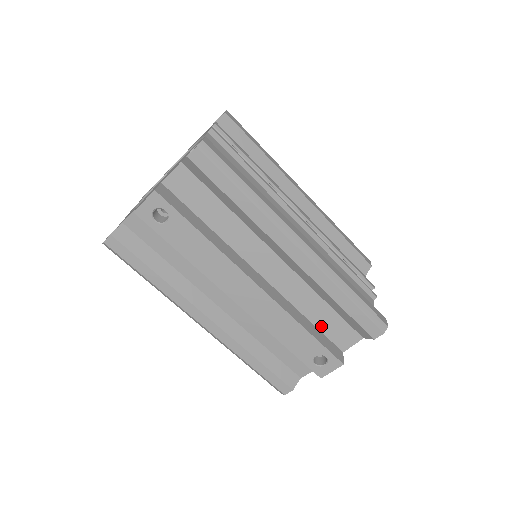
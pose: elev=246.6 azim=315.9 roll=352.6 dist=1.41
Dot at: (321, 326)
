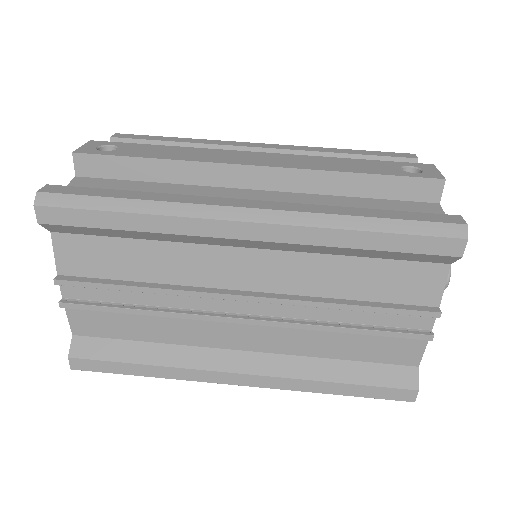
Dot at: occluded
